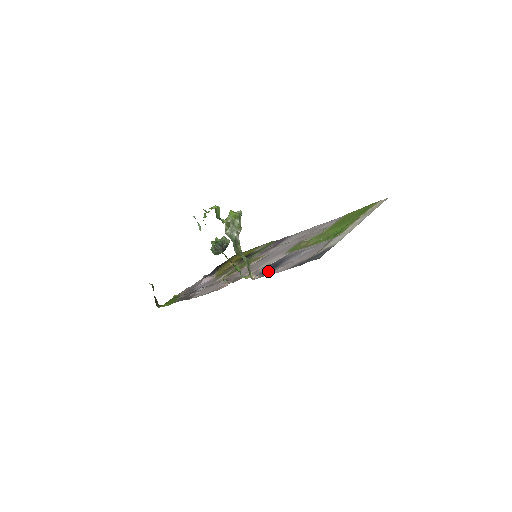
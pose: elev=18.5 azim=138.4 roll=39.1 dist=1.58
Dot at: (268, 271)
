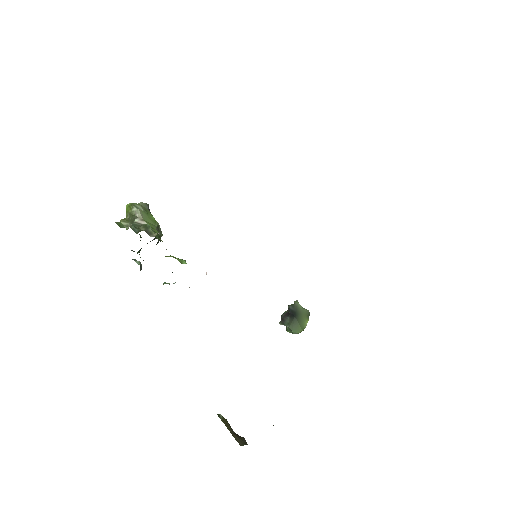
Dot at: occluded
